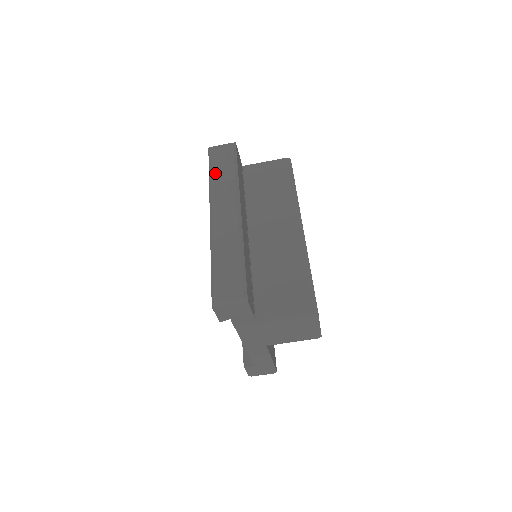
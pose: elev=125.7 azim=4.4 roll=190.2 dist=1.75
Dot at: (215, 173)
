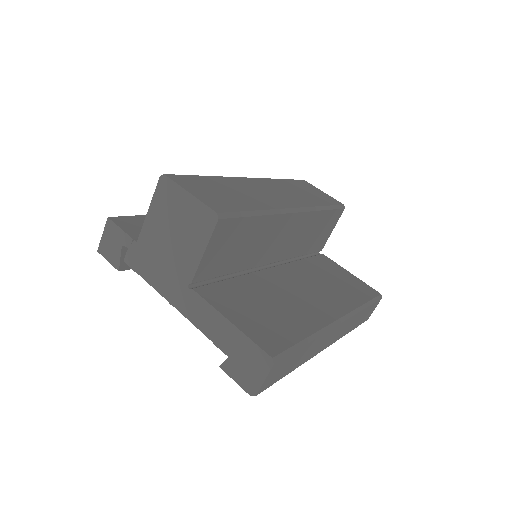
Dot at: occluded
